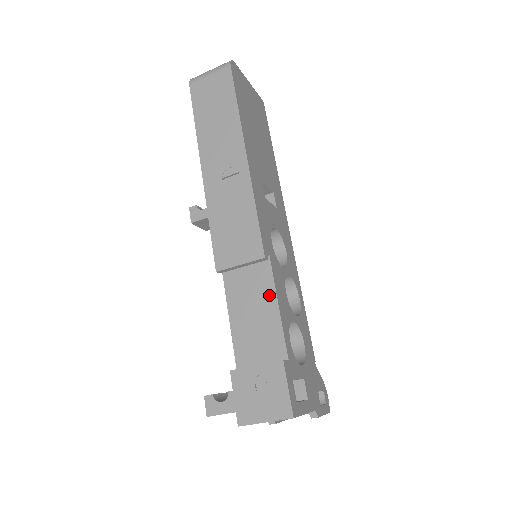
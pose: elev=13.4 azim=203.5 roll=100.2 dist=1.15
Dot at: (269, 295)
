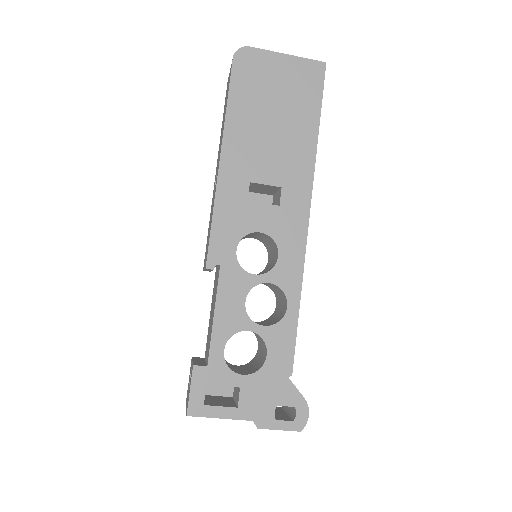
Dot at: (214, 303)
